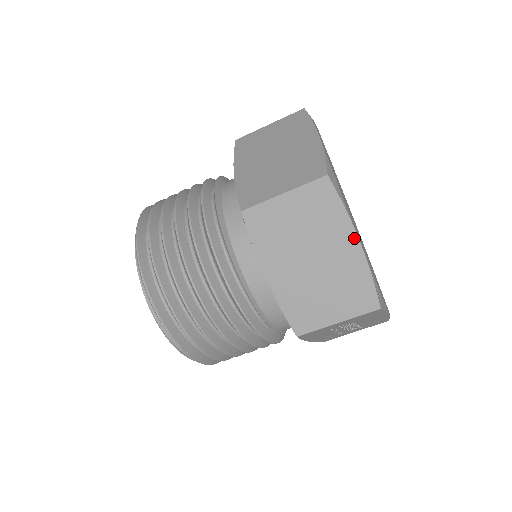
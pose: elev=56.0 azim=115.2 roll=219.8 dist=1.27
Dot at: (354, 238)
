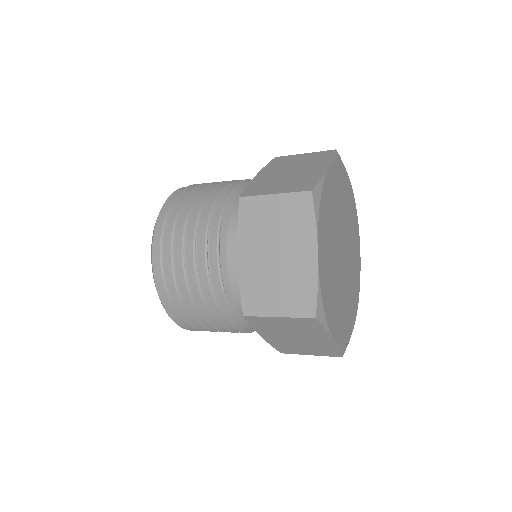
Dot at: (330, 338)
